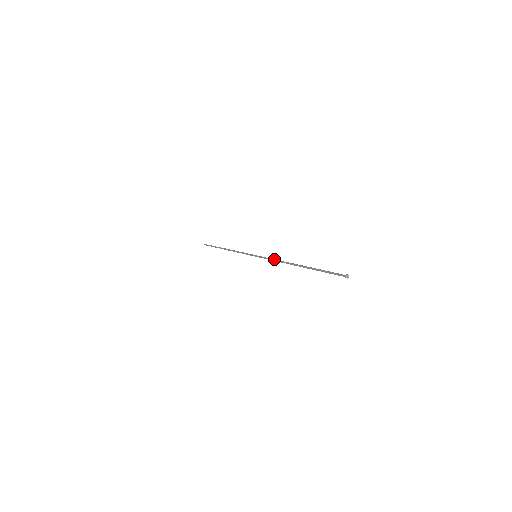
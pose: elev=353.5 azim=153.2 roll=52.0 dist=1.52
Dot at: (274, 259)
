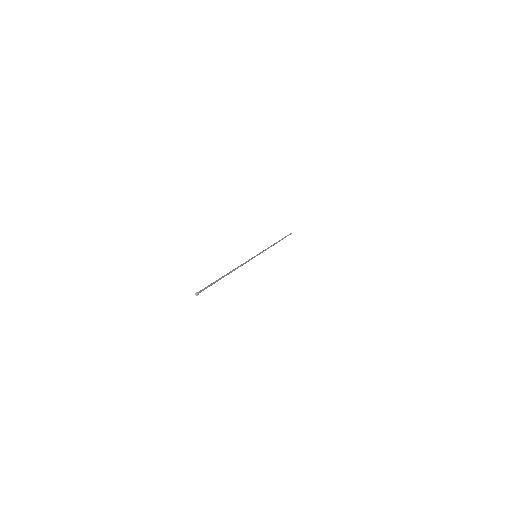
Dot at: occluded
